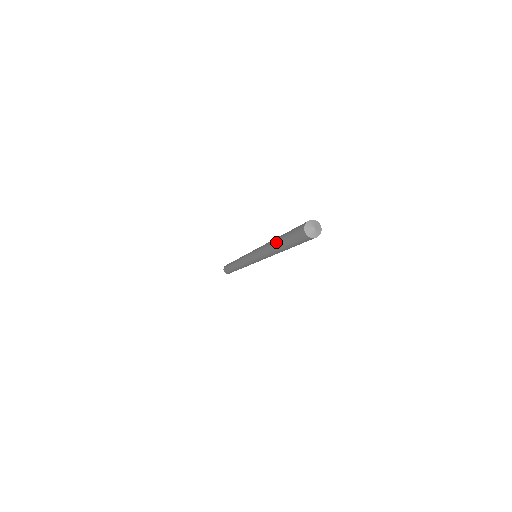
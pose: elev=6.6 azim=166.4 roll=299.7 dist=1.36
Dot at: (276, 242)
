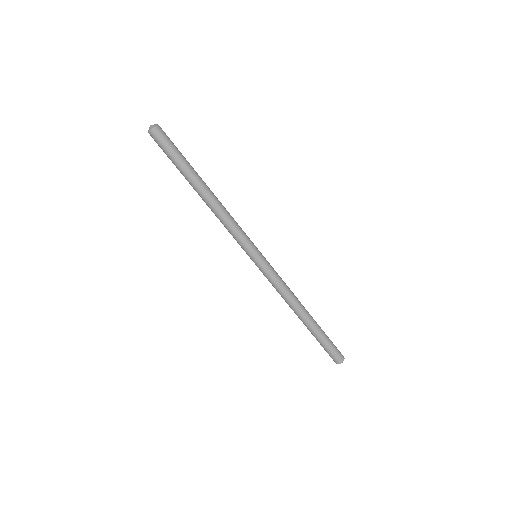
Dot at: (193, 188)
